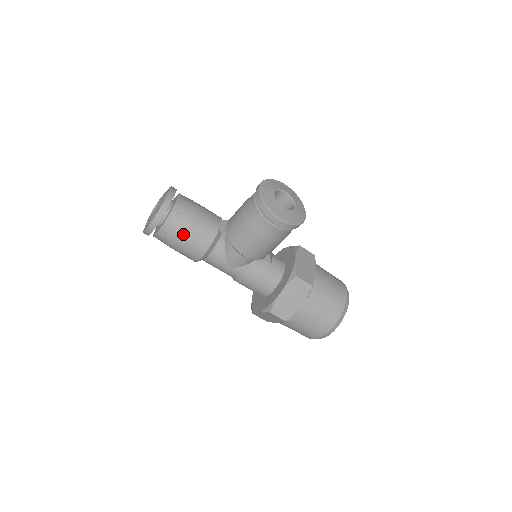
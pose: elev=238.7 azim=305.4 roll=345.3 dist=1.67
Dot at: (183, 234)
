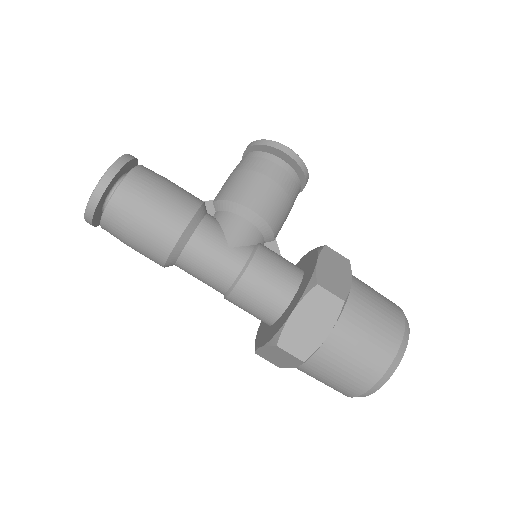
Dot at: (161, 185)
